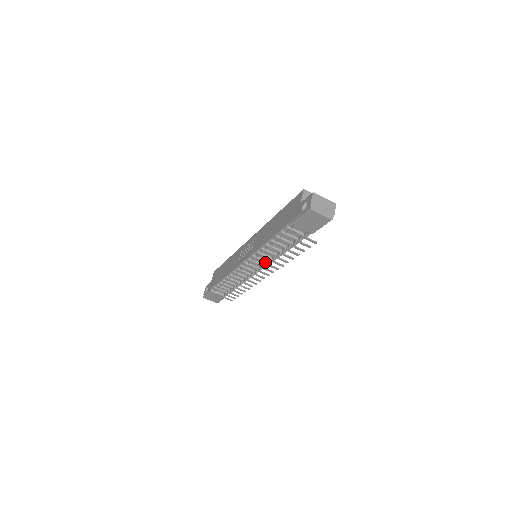
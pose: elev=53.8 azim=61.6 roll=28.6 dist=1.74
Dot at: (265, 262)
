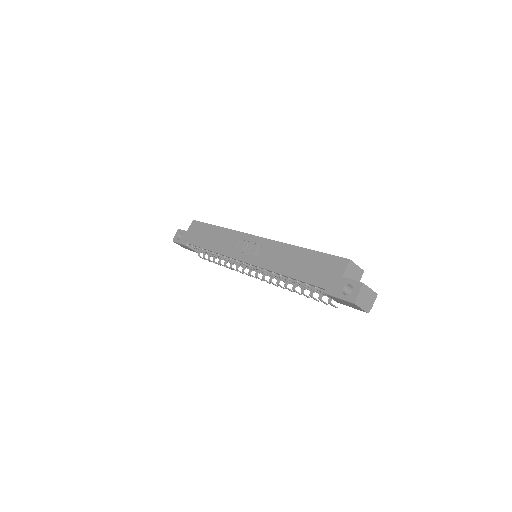
Dot at: occluded
